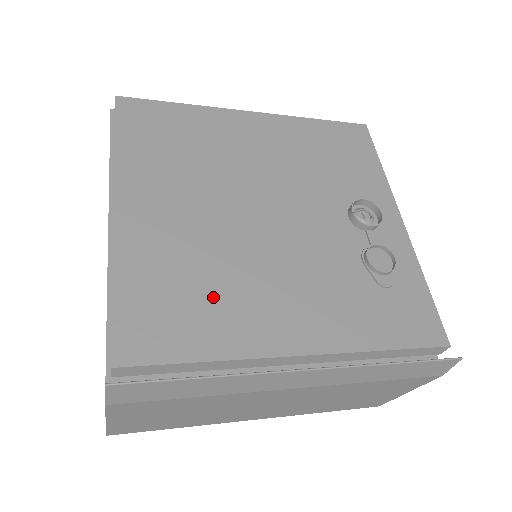
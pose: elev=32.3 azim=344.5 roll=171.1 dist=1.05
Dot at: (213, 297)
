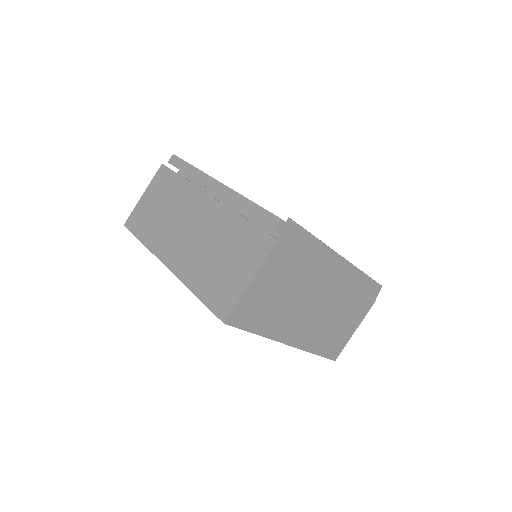
Dot at: occluded
